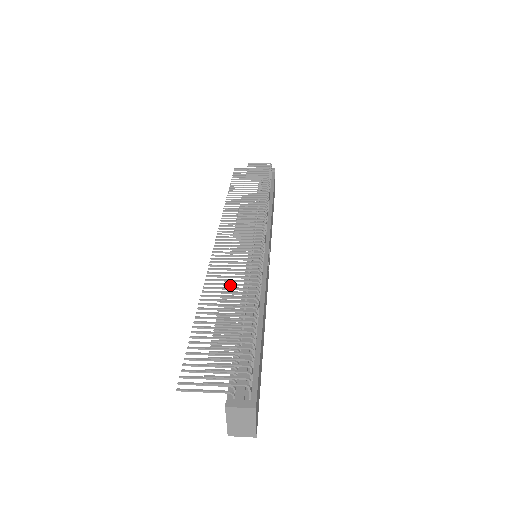
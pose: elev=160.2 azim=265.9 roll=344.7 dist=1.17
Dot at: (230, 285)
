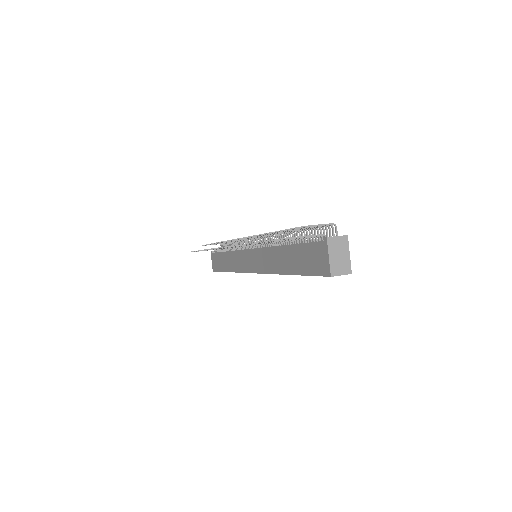
Dot at: occluded
